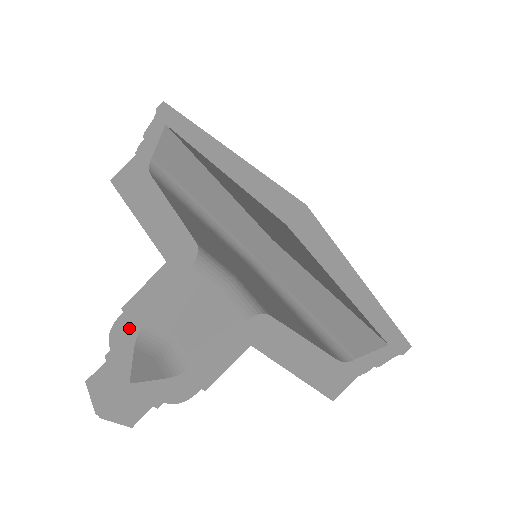
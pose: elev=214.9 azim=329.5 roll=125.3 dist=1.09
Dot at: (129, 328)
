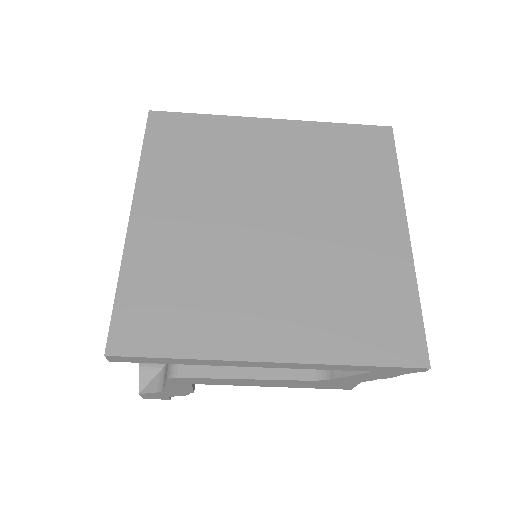
Dot at: occluded
